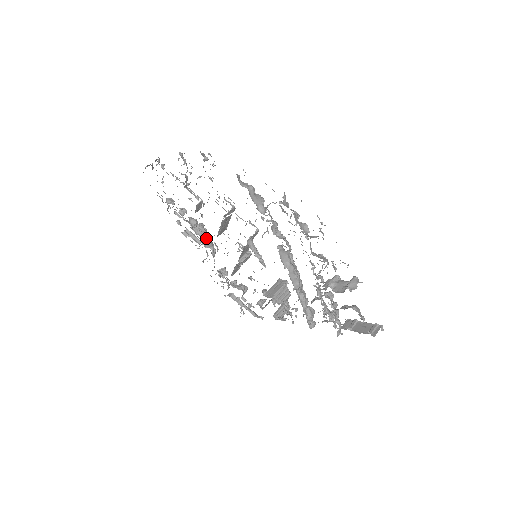
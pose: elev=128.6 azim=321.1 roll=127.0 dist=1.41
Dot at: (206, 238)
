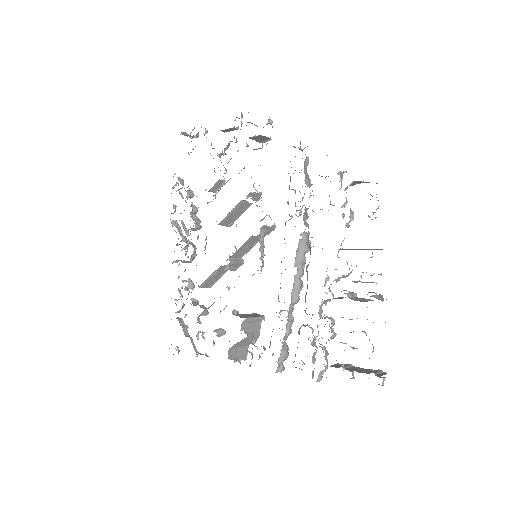
Dot at: occluded
